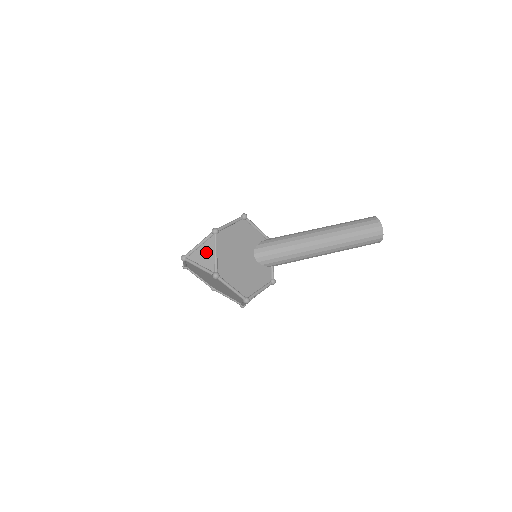
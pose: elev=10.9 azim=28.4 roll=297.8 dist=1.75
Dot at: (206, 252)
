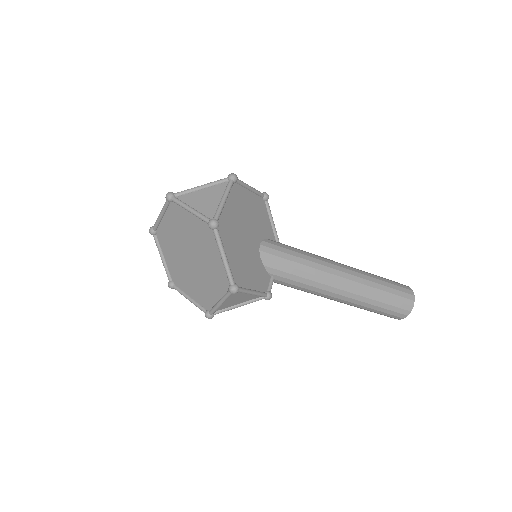
Dot at: (209, 196)
